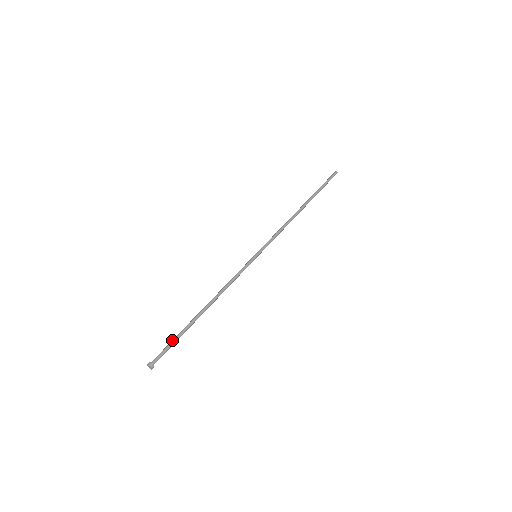
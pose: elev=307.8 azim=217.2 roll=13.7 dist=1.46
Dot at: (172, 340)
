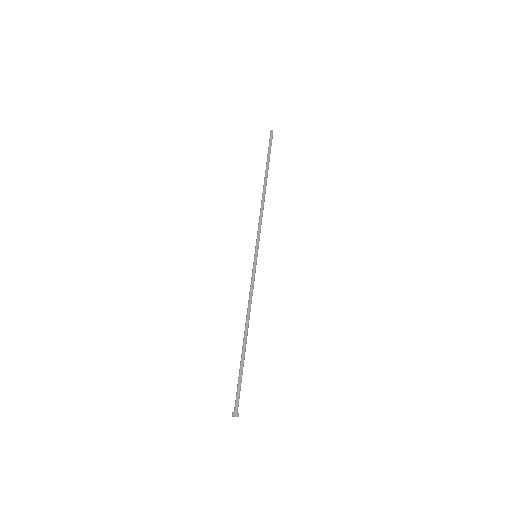
Dot at: (239, 380)
